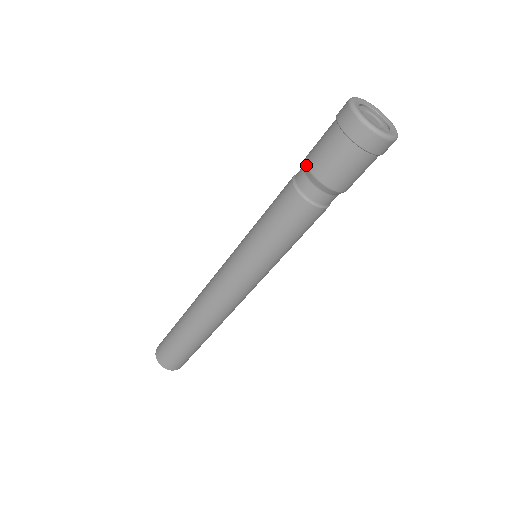
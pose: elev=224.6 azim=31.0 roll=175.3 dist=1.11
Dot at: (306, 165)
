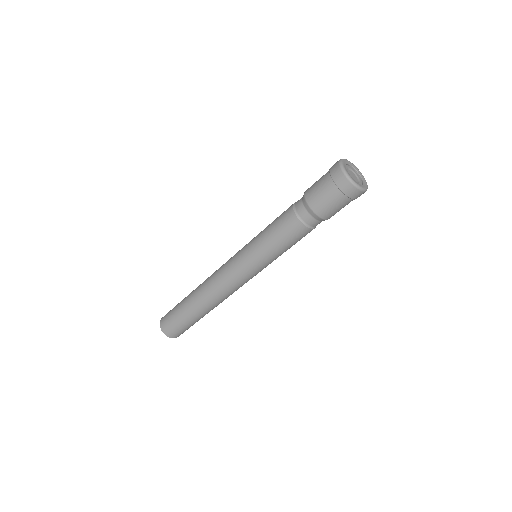
Dot at: (304, 196)
